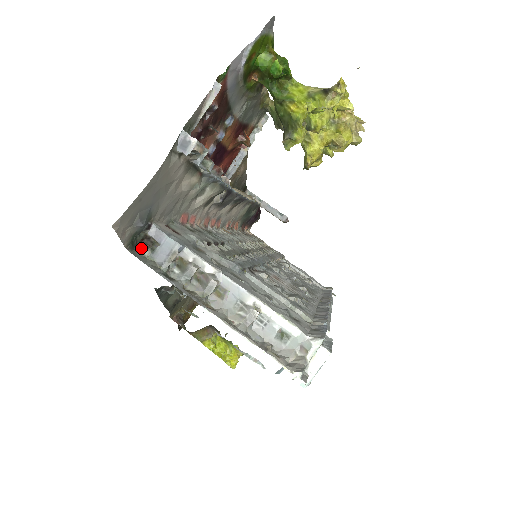
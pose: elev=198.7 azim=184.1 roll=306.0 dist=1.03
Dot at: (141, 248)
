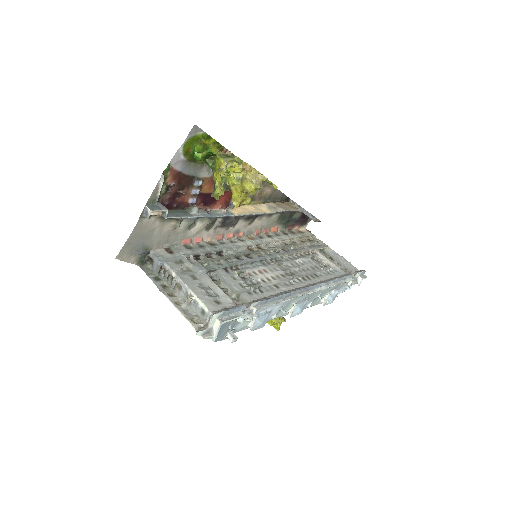
Dot at: (148, 264)
